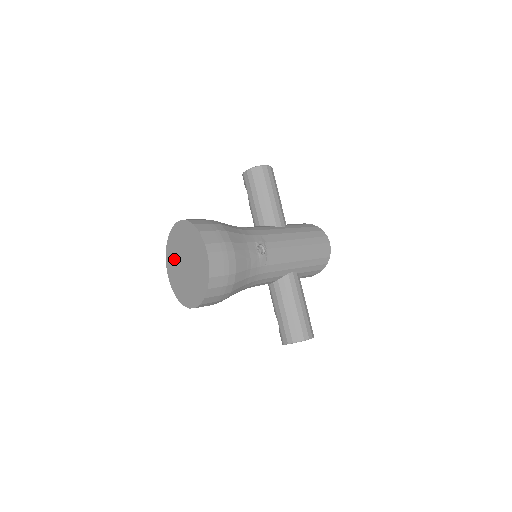
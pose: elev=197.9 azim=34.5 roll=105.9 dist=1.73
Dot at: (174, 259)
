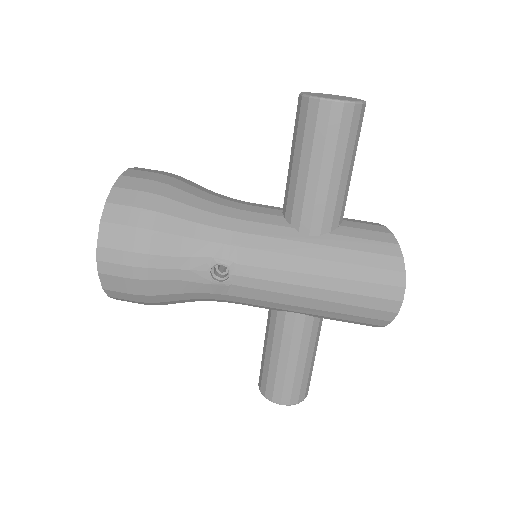
Dot at: occluded
